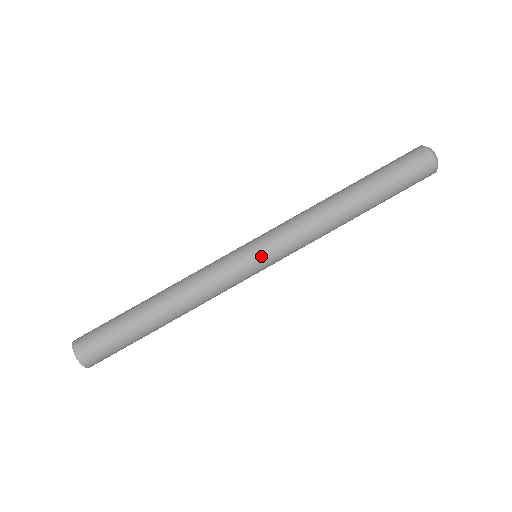
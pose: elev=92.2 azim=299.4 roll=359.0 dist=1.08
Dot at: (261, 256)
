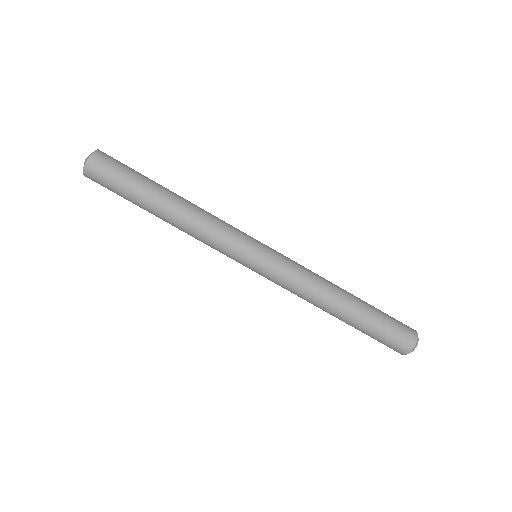
Dot at: (265, 250)
